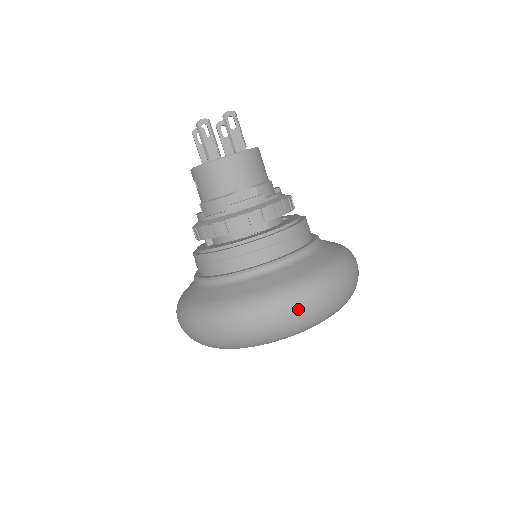
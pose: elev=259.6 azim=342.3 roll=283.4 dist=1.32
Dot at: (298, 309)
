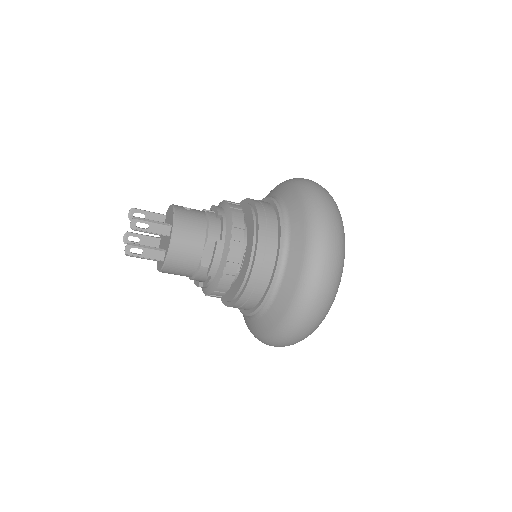
Dot at: (324, 288)
